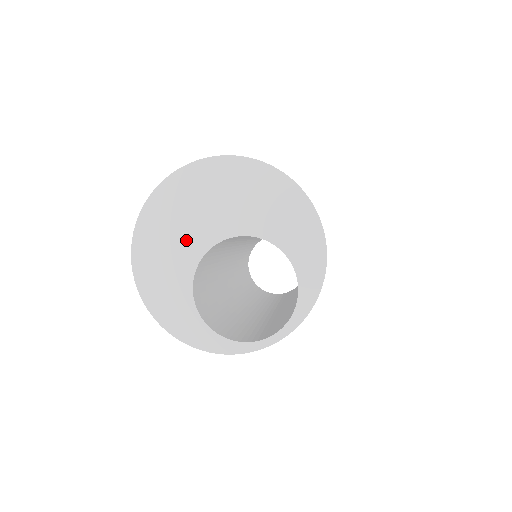
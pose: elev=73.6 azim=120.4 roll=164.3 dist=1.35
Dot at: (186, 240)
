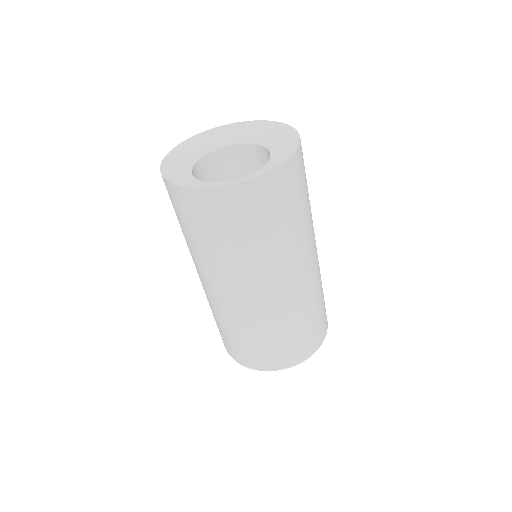
Dot at: (209, 145)
